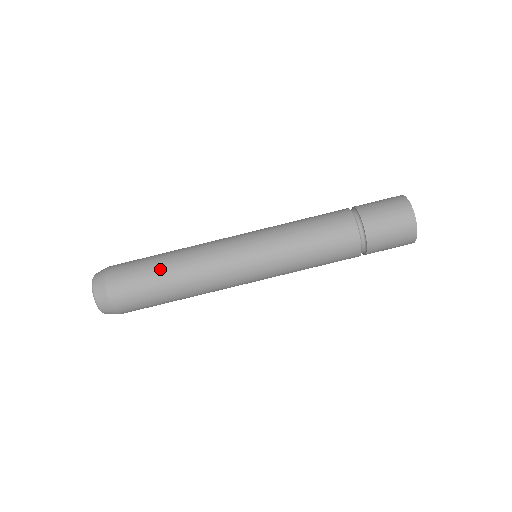
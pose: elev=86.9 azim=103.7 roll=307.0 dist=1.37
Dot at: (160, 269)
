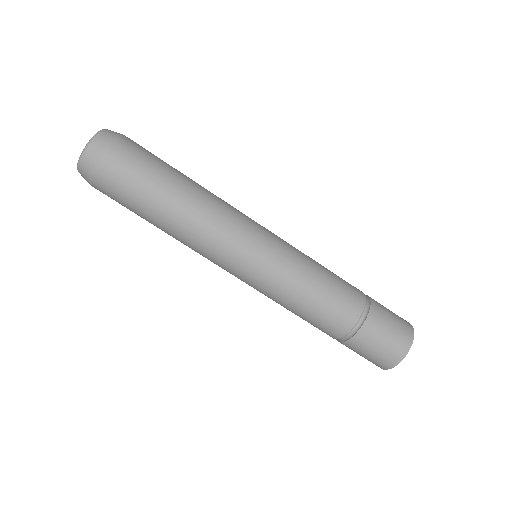
Dot at: (175, 179)
